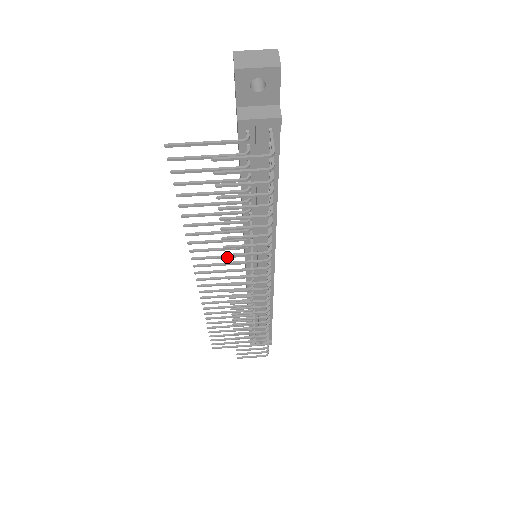
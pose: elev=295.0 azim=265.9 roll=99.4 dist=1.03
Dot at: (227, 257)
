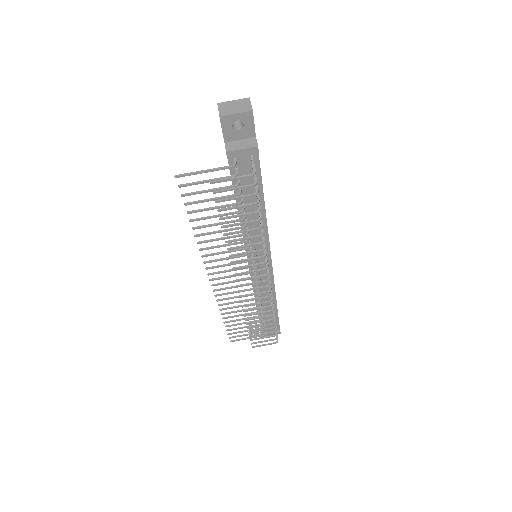
Dot at: (232, 258)
